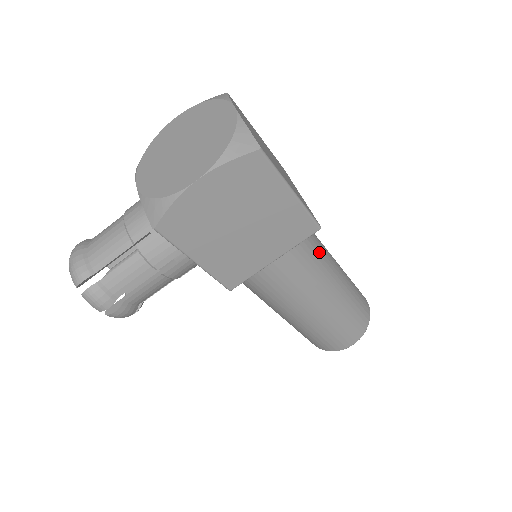
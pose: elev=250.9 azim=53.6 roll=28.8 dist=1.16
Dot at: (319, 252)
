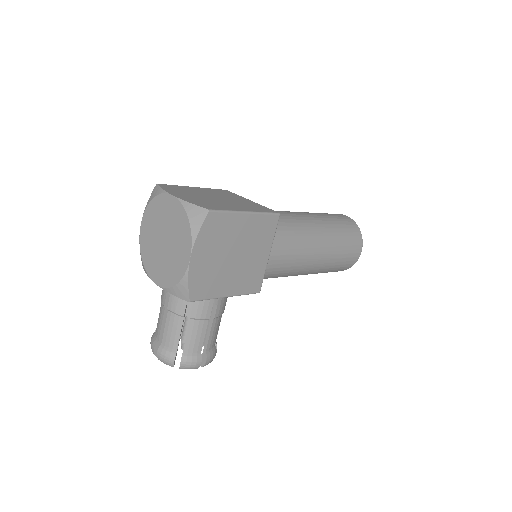
Dot at: (291, 222)
